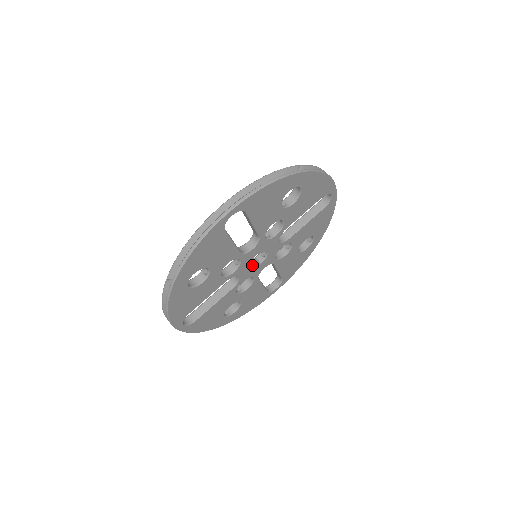
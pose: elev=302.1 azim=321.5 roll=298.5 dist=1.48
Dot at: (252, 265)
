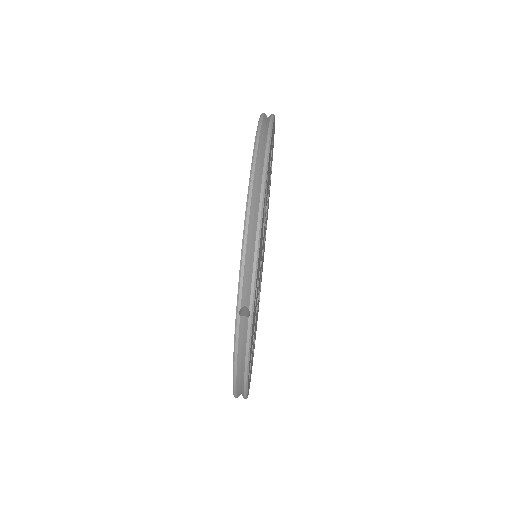
Dot at: occluded
